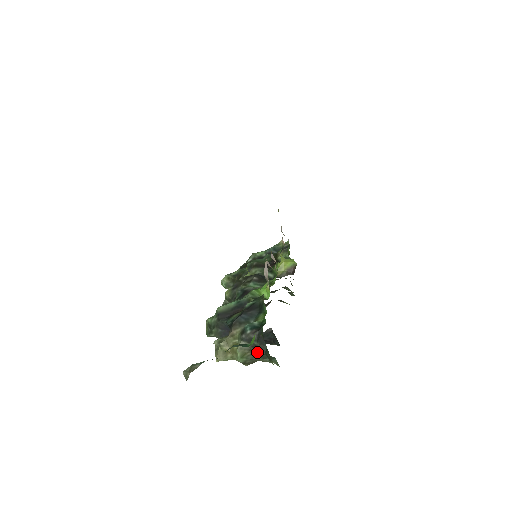
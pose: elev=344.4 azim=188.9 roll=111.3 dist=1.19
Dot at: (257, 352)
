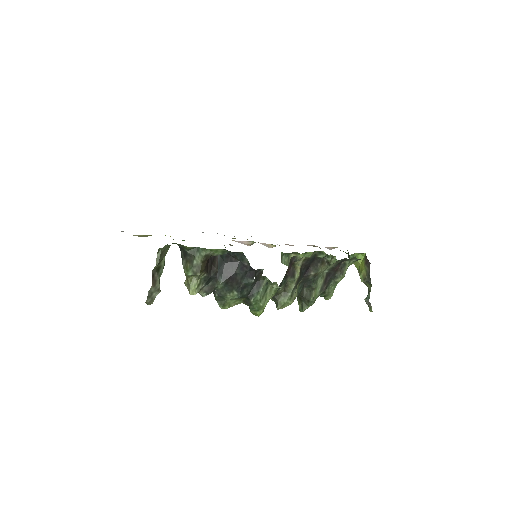
Dot at: (187, 257)
